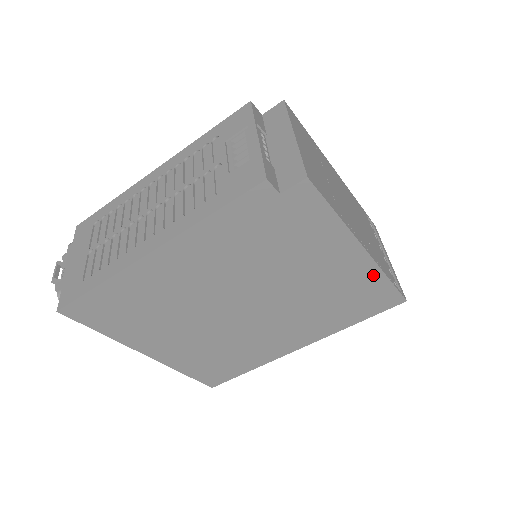
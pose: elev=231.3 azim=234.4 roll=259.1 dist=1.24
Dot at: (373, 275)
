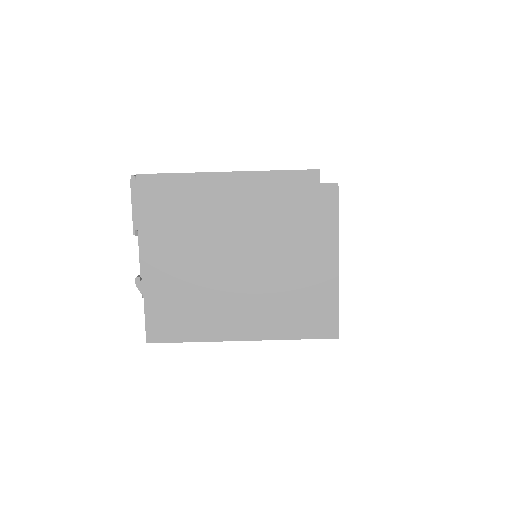
Dot at: (331, 291)
